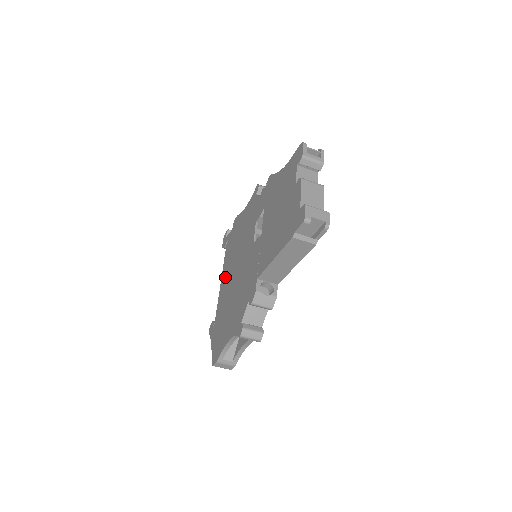
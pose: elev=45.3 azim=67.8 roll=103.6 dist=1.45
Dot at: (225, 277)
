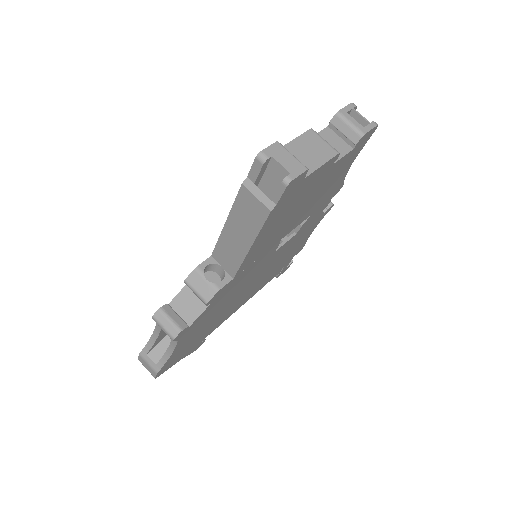
Dot at: occluded
